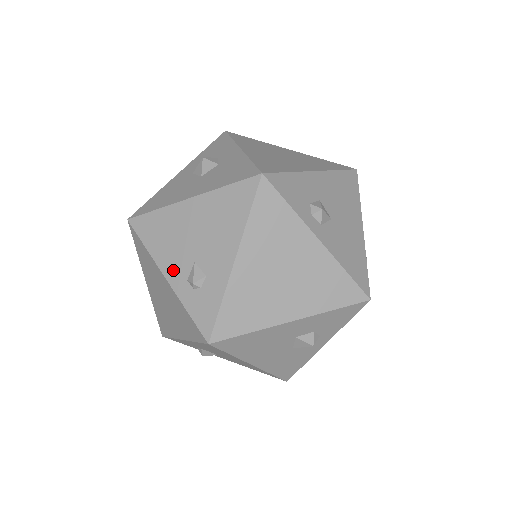
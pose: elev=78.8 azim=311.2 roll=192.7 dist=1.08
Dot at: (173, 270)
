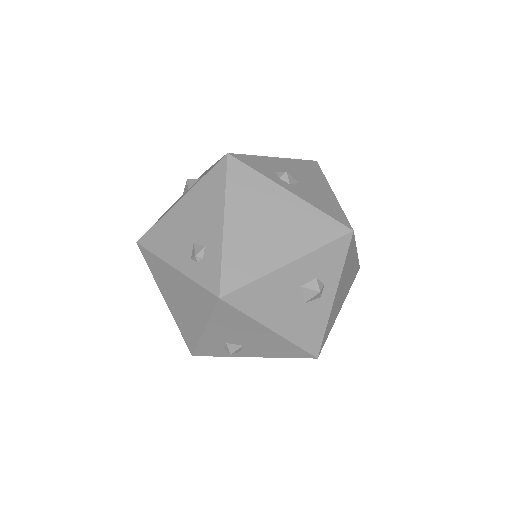
Dot at: (178, 258)
